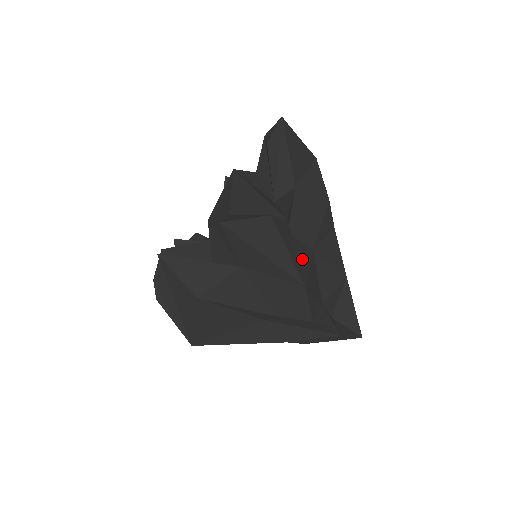
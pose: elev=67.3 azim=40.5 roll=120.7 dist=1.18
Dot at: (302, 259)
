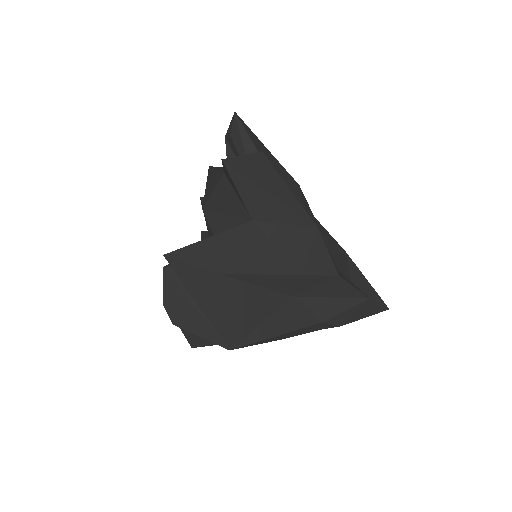
Dot at: occluded
